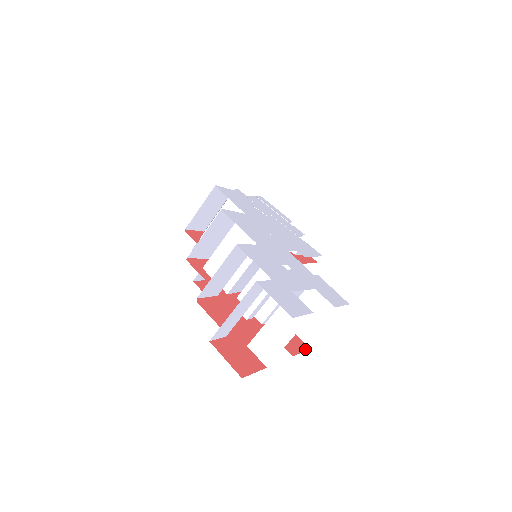
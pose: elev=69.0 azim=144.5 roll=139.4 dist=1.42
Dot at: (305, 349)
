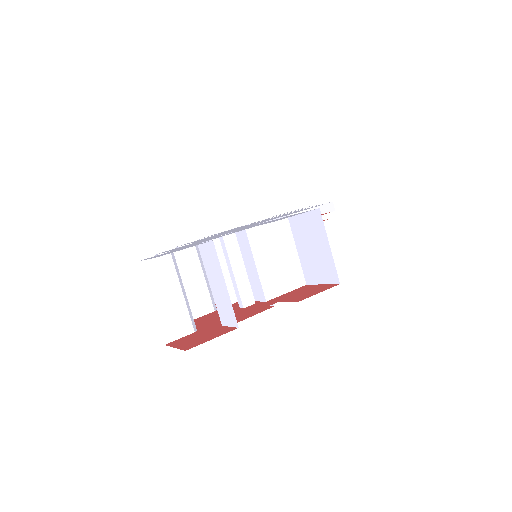
Dot at: (329, 288)
